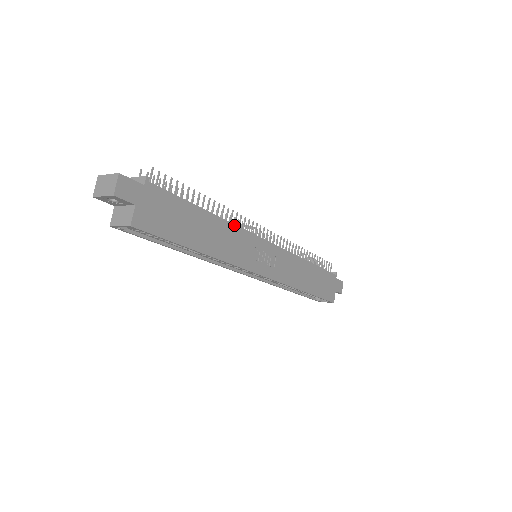
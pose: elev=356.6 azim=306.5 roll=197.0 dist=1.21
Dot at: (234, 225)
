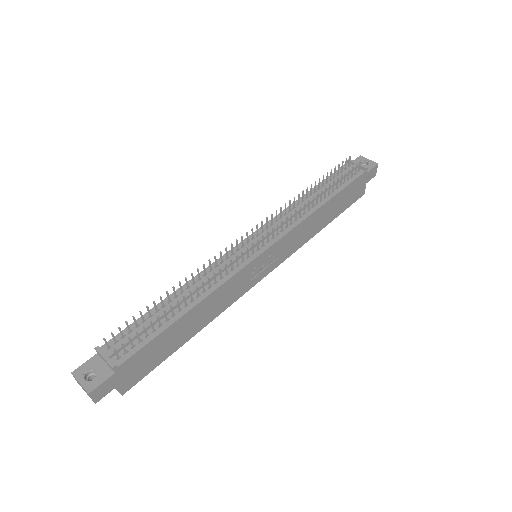
Dot at: (219, 287)
